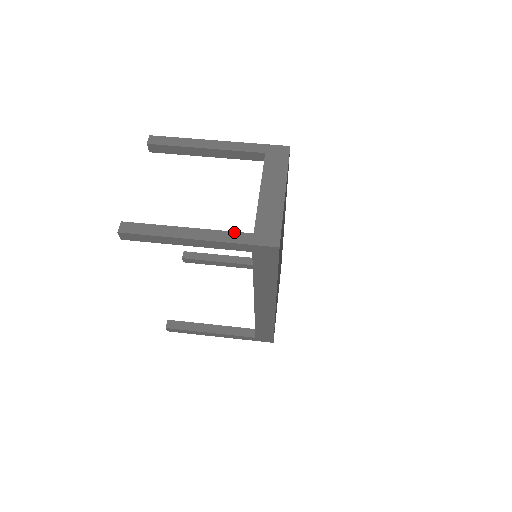
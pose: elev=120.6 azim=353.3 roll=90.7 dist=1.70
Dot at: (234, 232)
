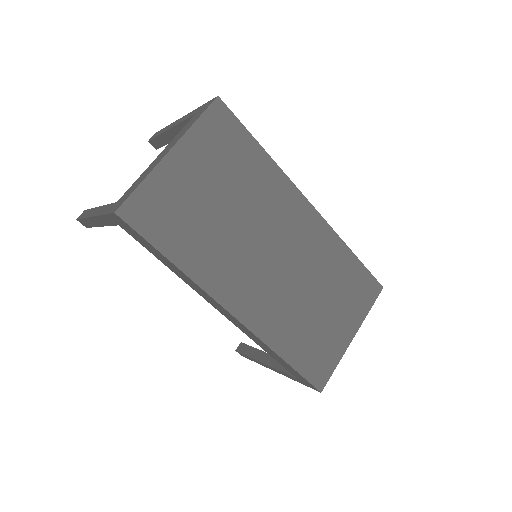
Dot at: (110, 204)
